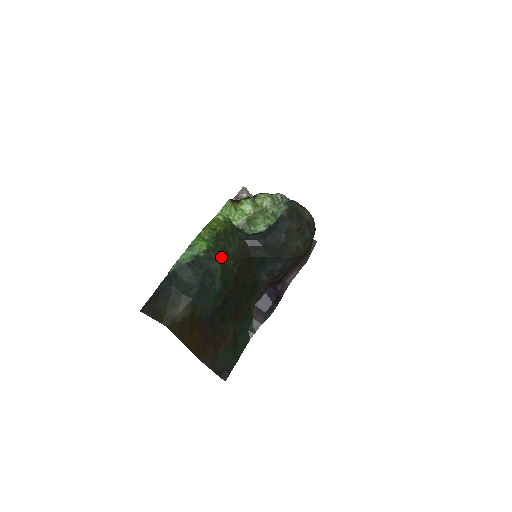
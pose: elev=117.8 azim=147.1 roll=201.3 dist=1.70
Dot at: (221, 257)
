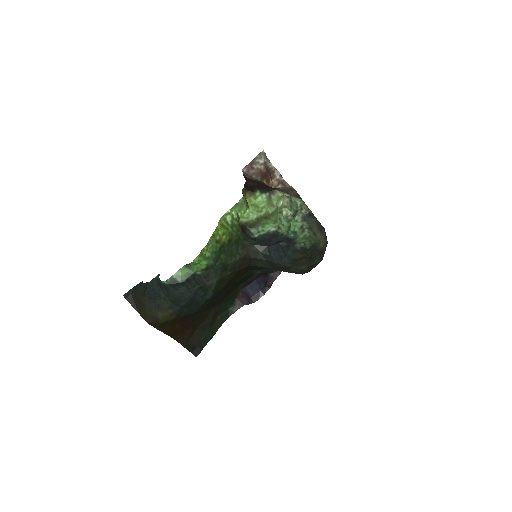
Dot at: (219, 272)
